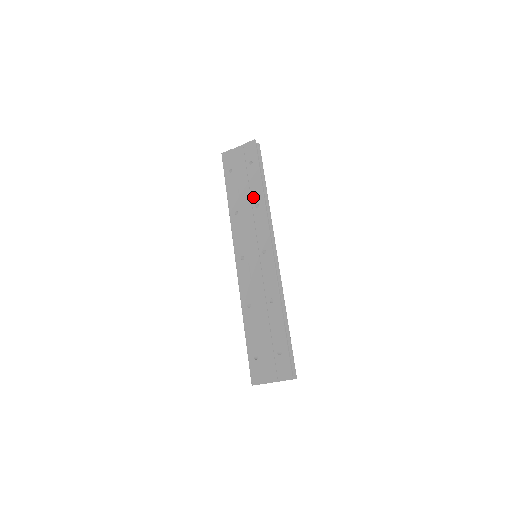
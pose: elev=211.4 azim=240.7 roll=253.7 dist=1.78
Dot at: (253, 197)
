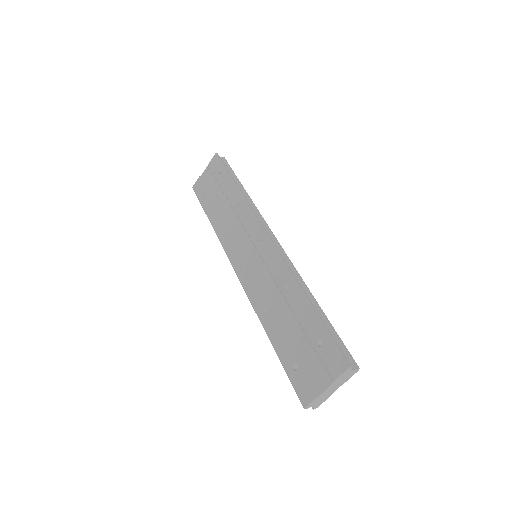
Dot at: (231, 201)
